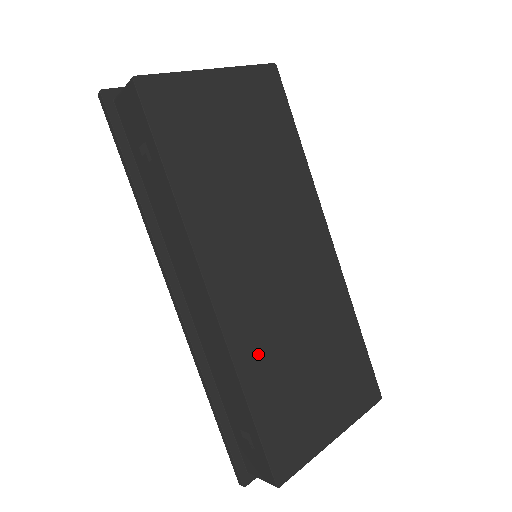
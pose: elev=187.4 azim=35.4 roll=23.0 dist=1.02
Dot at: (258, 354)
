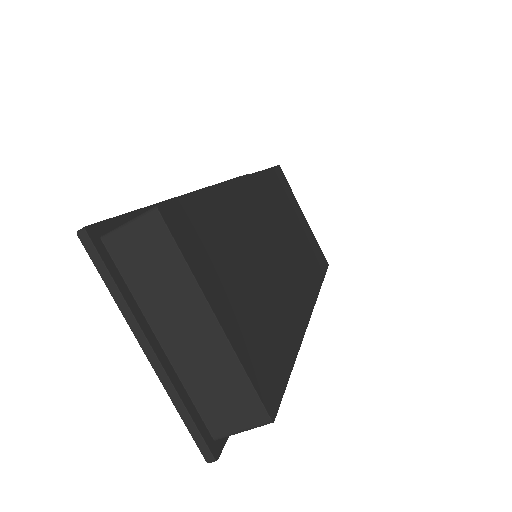
Dot at: (234, 213)
